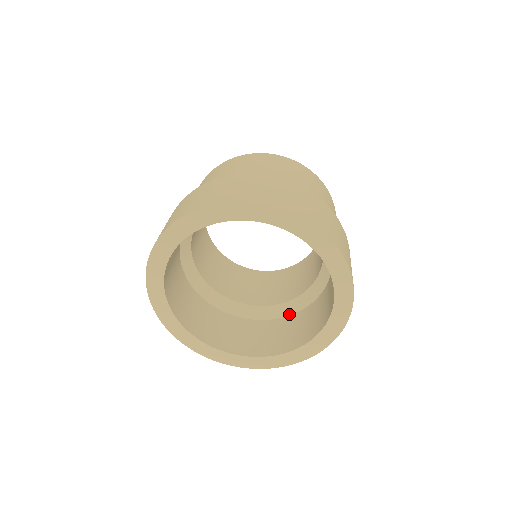
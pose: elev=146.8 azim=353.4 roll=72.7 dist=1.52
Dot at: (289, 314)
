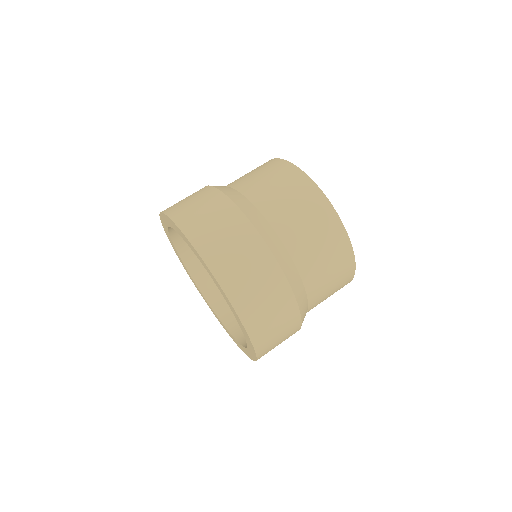
Dot at: occluded
